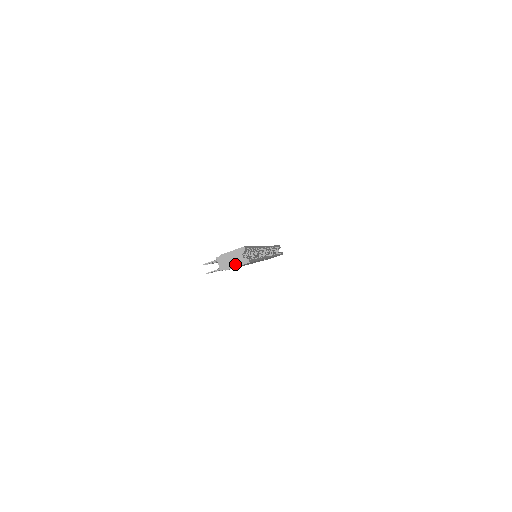
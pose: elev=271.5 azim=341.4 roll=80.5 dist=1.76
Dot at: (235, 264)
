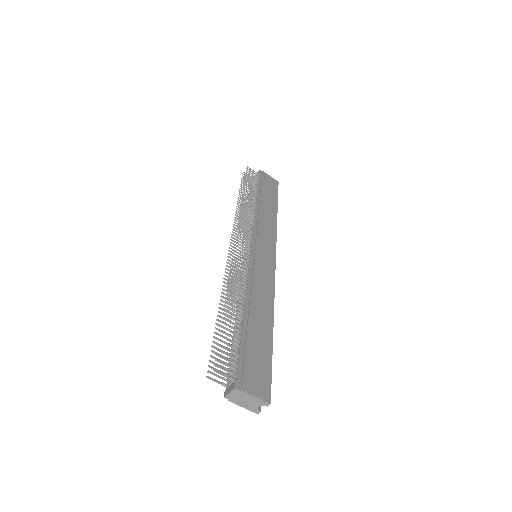
Dot at: (244, 405)
